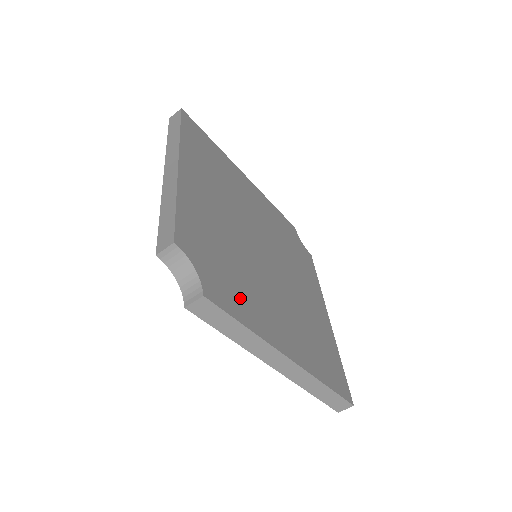
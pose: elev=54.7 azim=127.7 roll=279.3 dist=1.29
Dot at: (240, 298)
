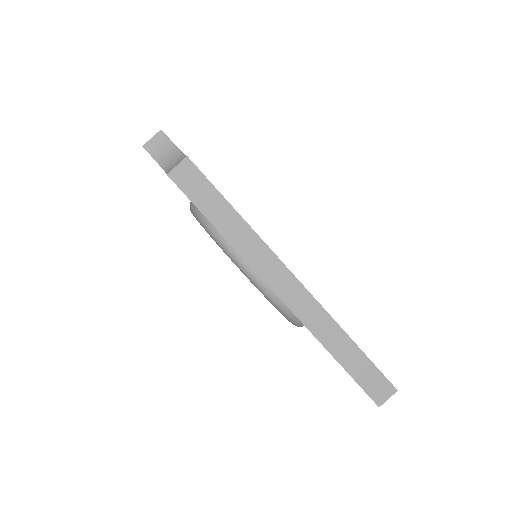
Dot at: occluded
